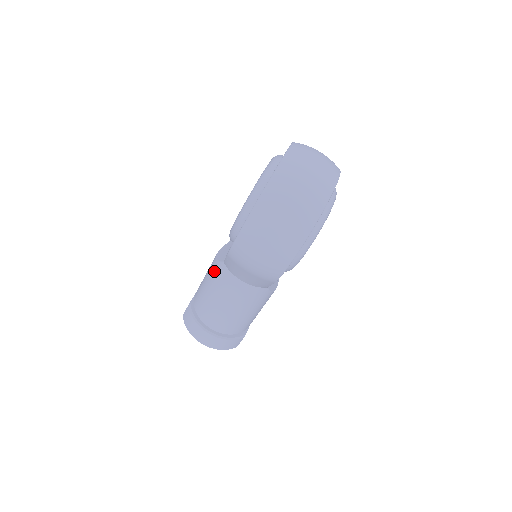
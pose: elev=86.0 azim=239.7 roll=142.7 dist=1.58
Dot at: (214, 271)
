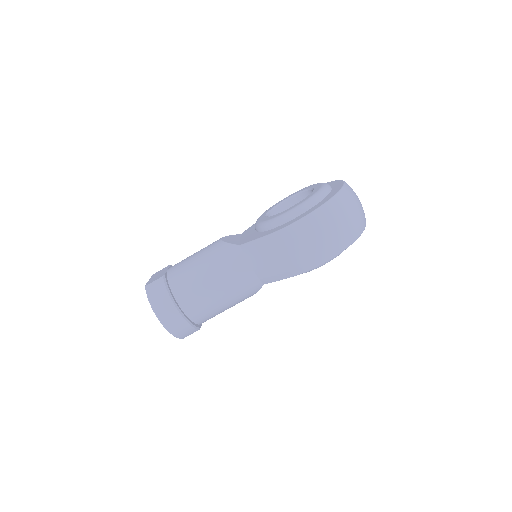
Dot at: (220, 251)
